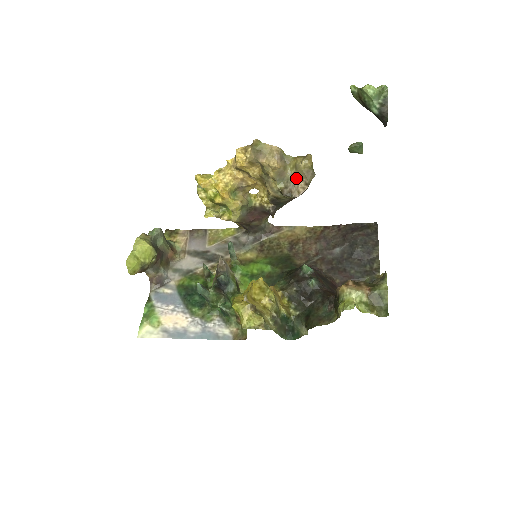
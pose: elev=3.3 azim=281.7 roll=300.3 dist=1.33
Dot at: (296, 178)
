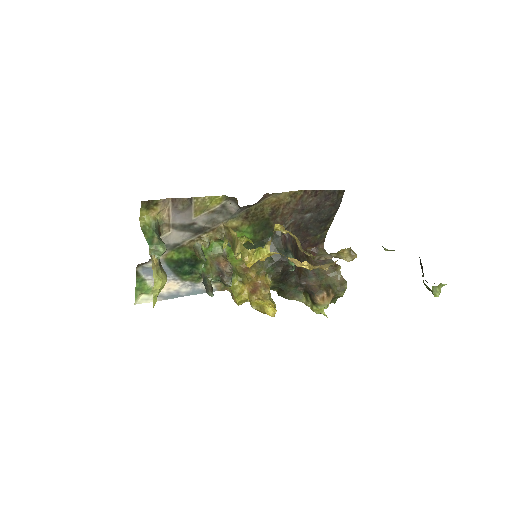
Dot at: (332, 257)
